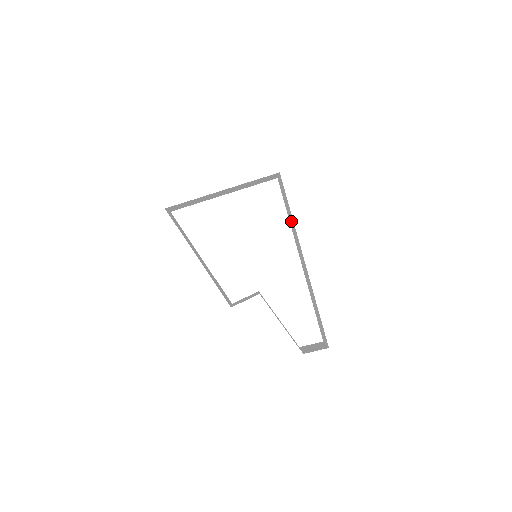
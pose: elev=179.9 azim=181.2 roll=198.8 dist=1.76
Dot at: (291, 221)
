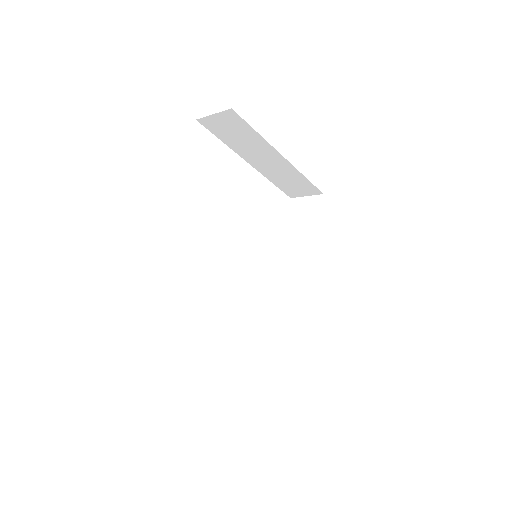
Dot at: (295, 249)
